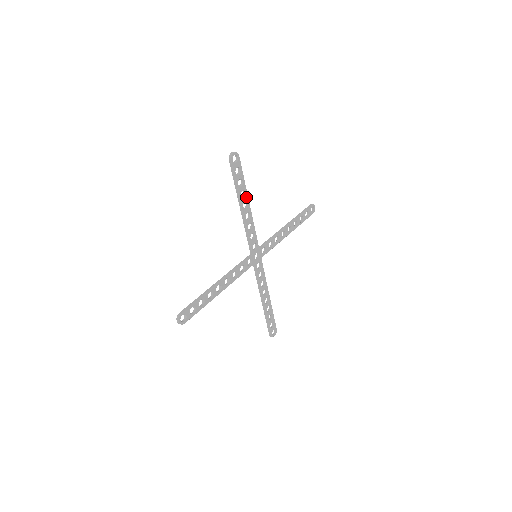
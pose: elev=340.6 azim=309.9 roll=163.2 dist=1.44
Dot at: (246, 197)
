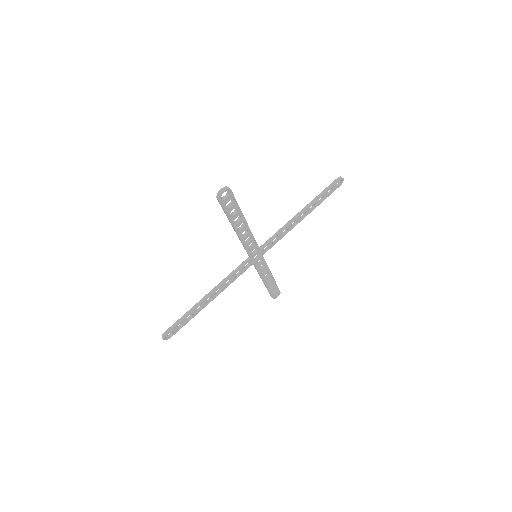
Dot at: (242, 219)
